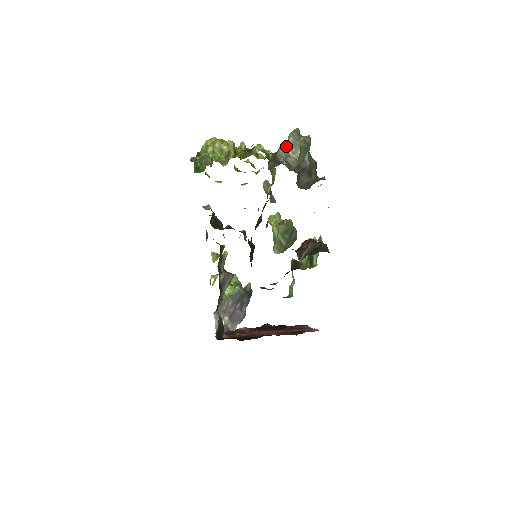
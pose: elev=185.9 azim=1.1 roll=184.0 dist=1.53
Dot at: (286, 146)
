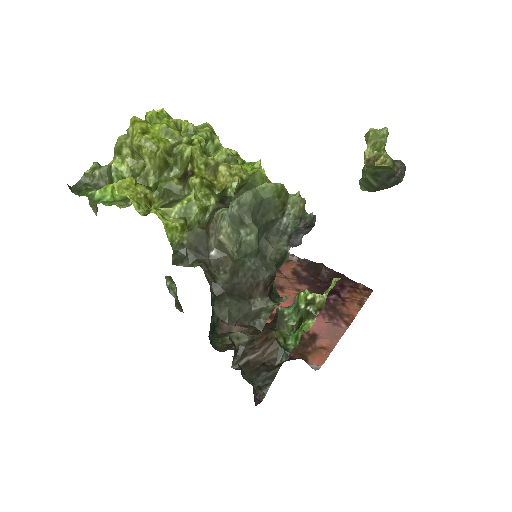
Dot at: (219, 225)
